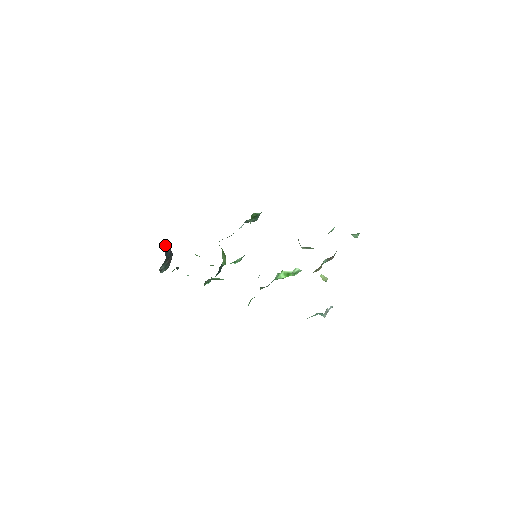
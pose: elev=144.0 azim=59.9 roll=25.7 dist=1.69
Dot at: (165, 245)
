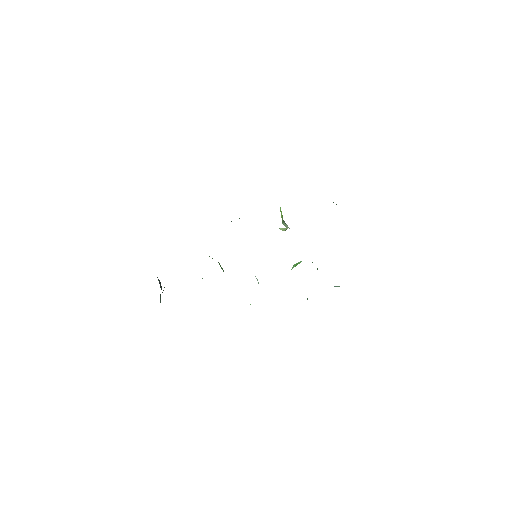
Dot at: occluded
